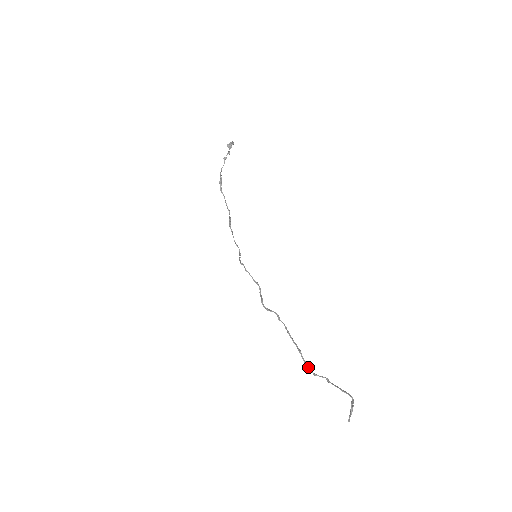
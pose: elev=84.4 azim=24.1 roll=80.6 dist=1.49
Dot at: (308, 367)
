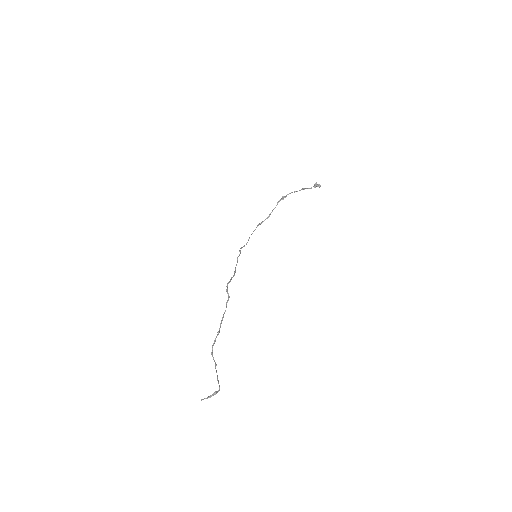
Dot at: occluded
